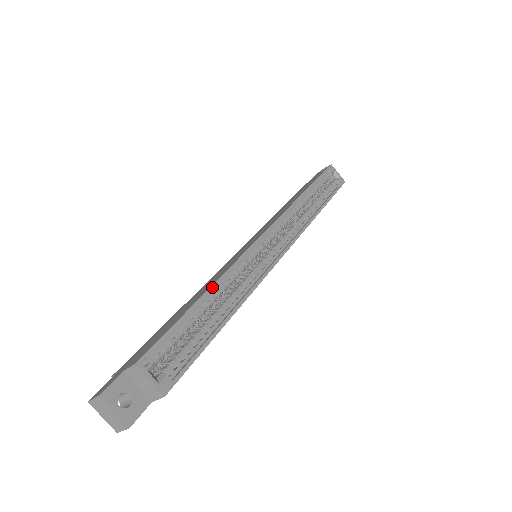
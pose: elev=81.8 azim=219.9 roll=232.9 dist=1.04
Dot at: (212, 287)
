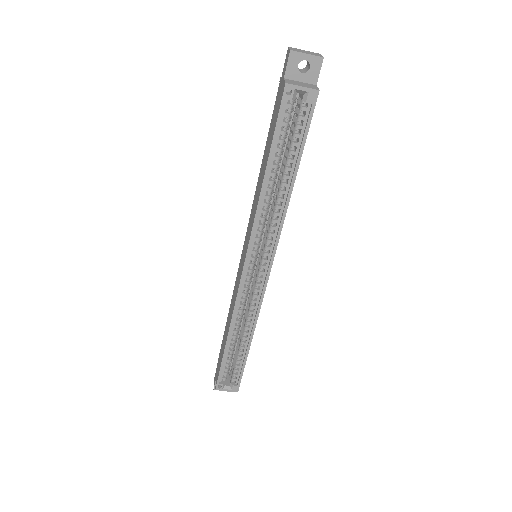
Dot at: (228, 336)
